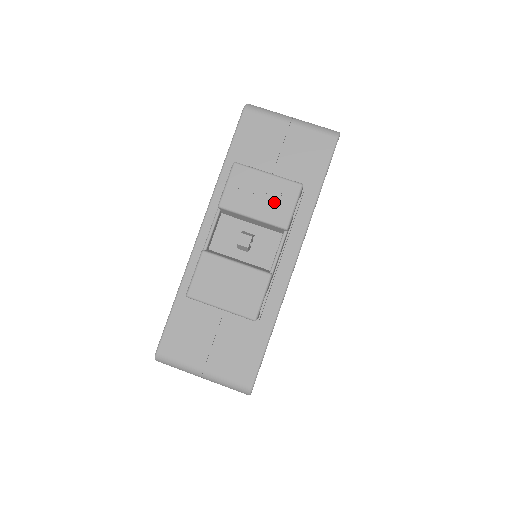
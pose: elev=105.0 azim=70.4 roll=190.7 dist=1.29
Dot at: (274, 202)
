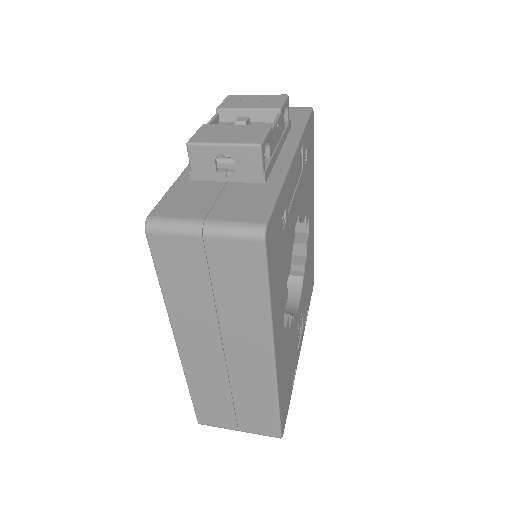
Dot at: (265, 102)
